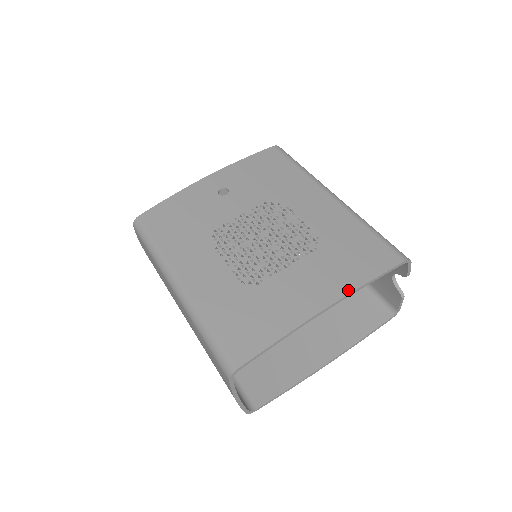
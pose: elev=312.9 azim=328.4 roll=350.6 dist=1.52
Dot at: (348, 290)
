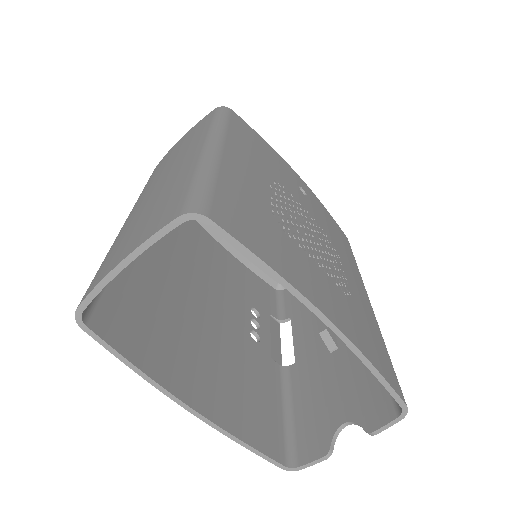
Dot at: (356, 343)
